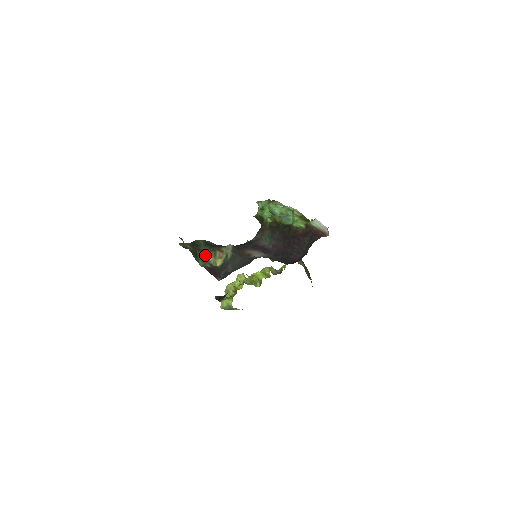
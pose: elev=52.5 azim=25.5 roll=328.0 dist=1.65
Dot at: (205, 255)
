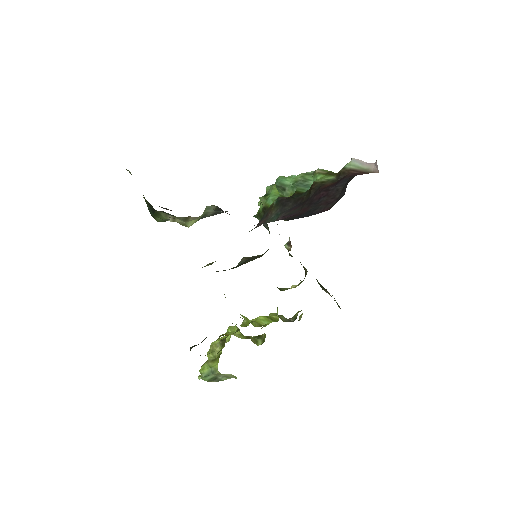
Dot at: (169, 216)
